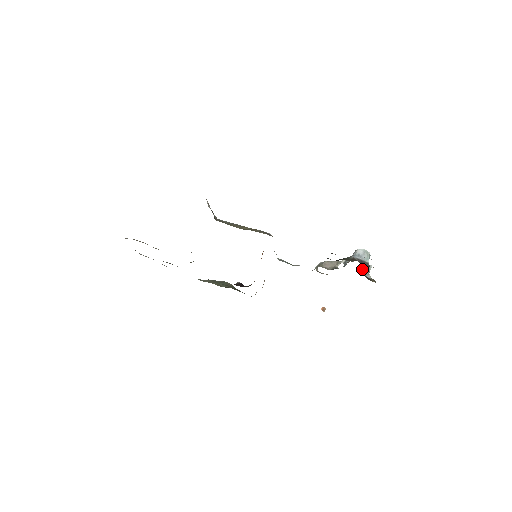
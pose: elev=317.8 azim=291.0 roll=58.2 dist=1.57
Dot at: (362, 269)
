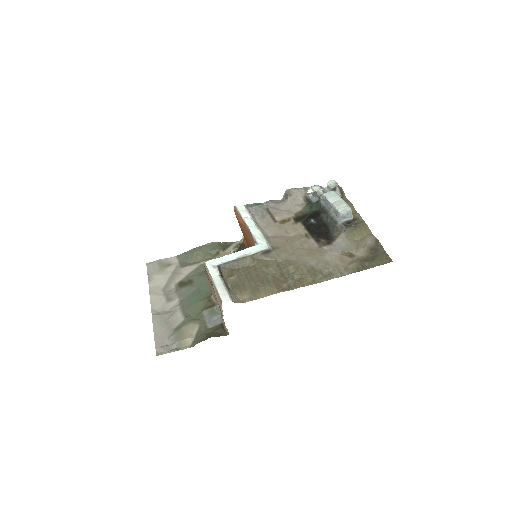
Dot at: occluded
